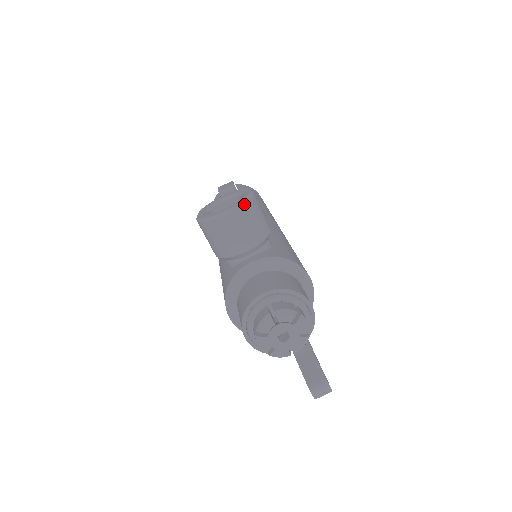
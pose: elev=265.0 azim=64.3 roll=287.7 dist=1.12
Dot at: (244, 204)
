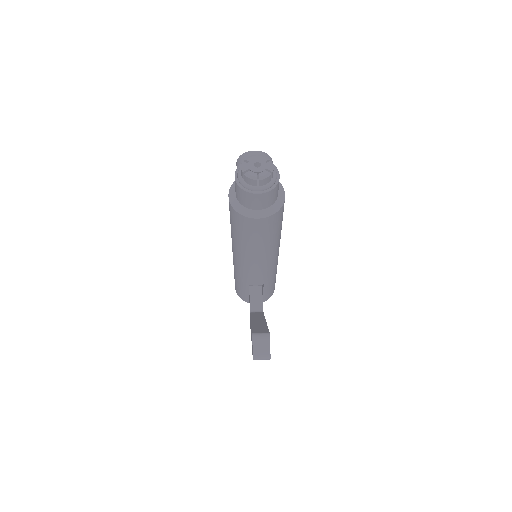
Dot at: (265, 153)
